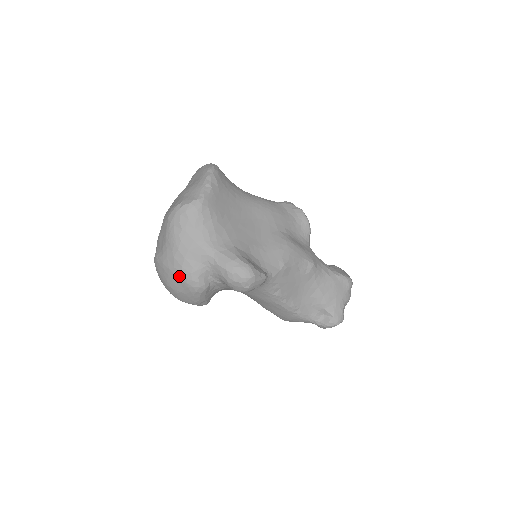
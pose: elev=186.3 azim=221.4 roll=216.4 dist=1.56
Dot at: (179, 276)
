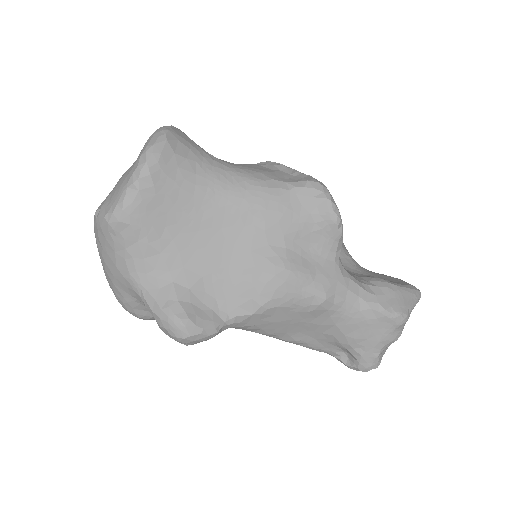
Dot at: (116, 298)
